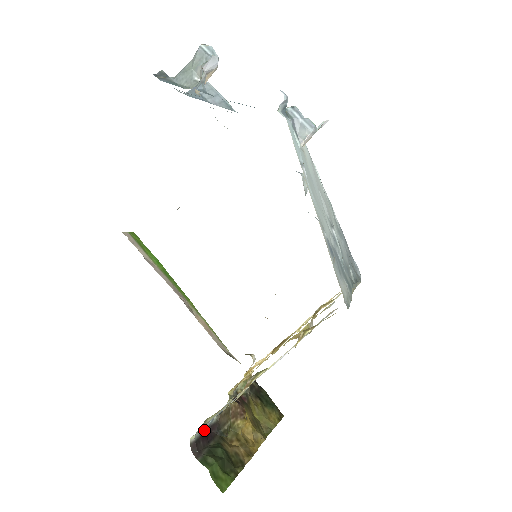
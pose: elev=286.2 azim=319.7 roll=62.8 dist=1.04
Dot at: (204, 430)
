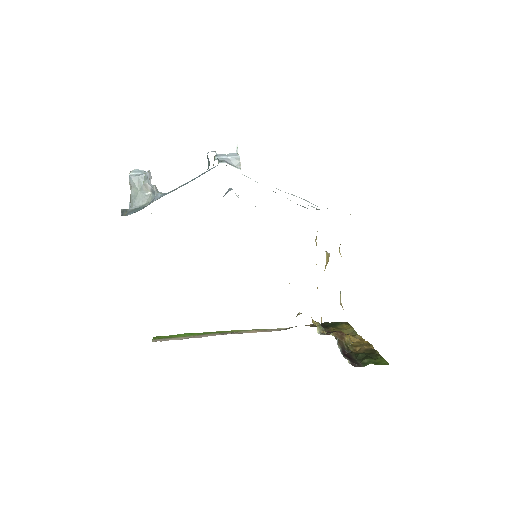
Dot at: (344, 356)
